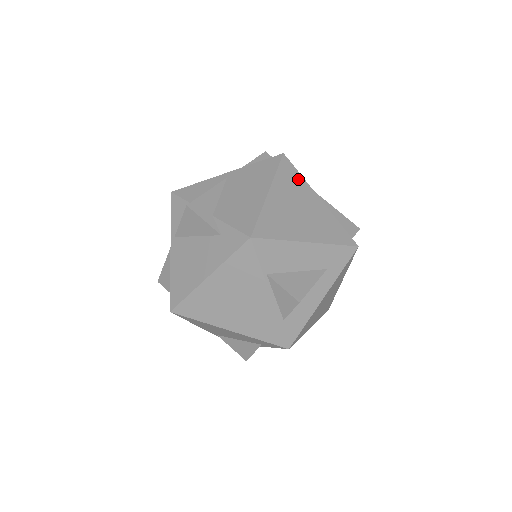
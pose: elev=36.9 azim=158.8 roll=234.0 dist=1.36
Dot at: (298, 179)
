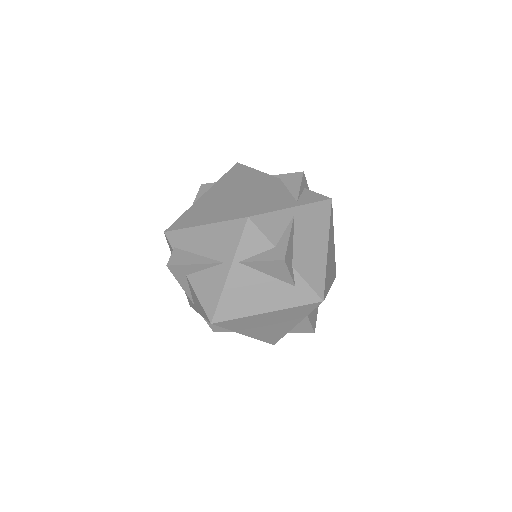
Dot at: (332, 225)
